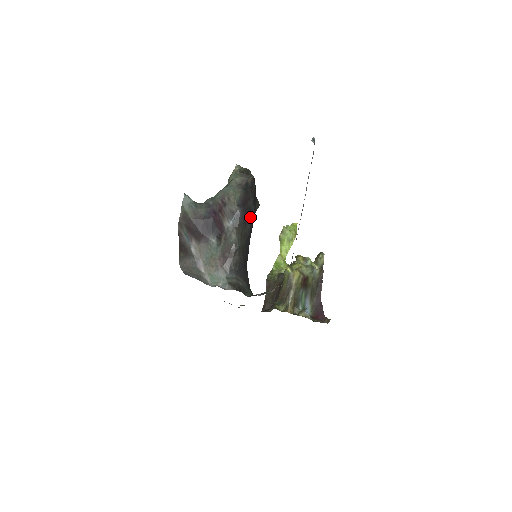
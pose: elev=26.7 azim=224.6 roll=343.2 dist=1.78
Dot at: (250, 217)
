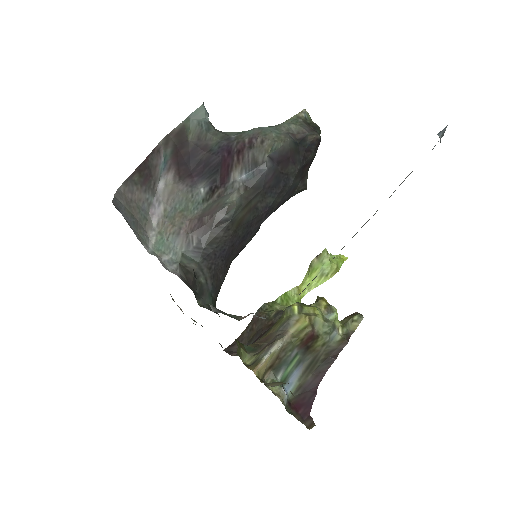
Dot at: (280, 189)
